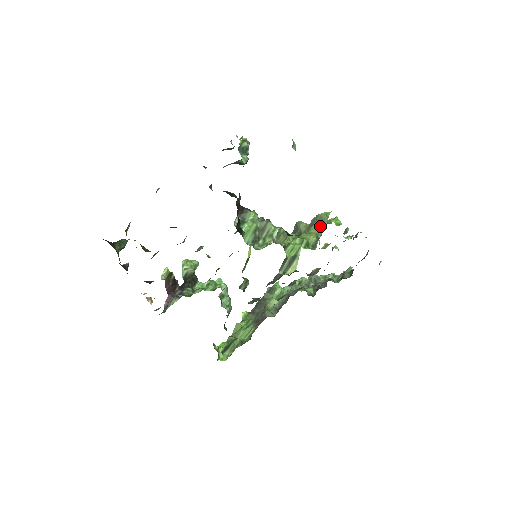
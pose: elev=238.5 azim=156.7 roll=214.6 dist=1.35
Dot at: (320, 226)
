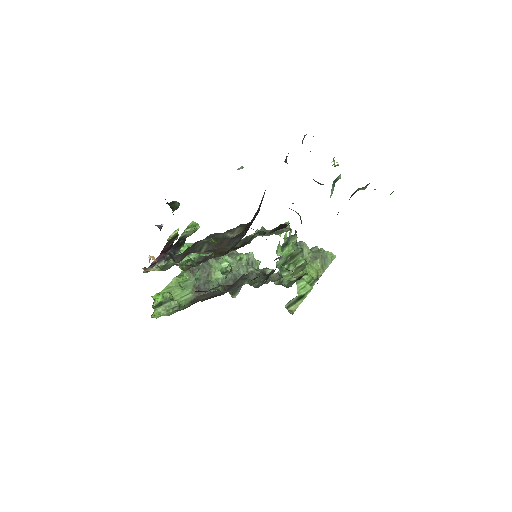
Dot at: (323, 265)
